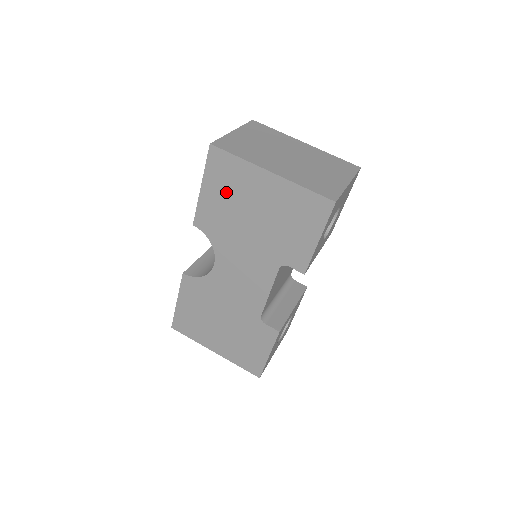
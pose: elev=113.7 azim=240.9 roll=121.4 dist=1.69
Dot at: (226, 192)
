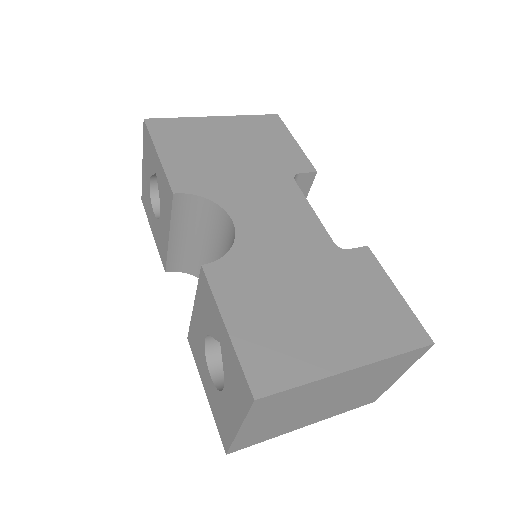
Dot at: (188, 146)
